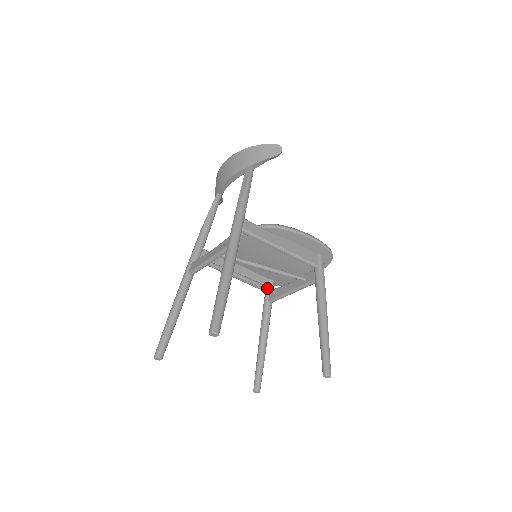
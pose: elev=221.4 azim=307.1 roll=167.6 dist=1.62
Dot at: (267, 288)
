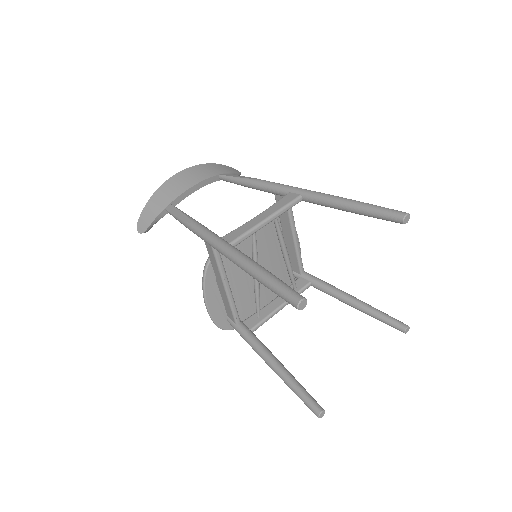
Dot at: (259, 303)
